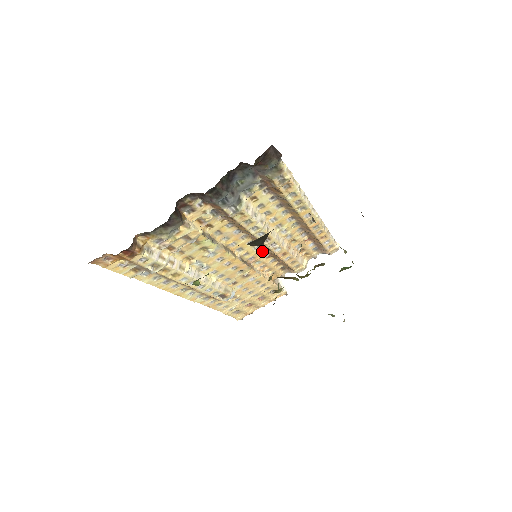
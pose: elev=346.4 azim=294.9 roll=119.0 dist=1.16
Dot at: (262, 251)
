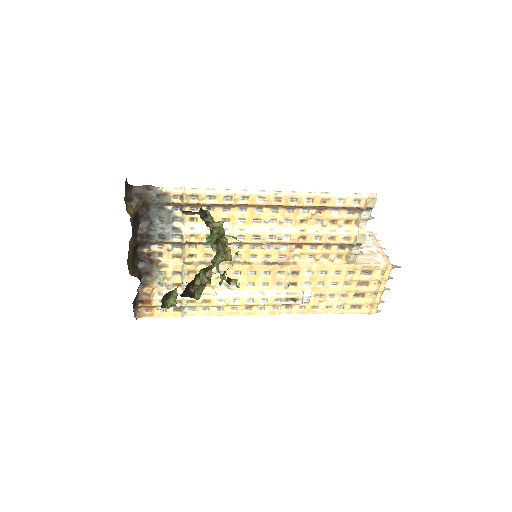
Dot at: (278, 247)
